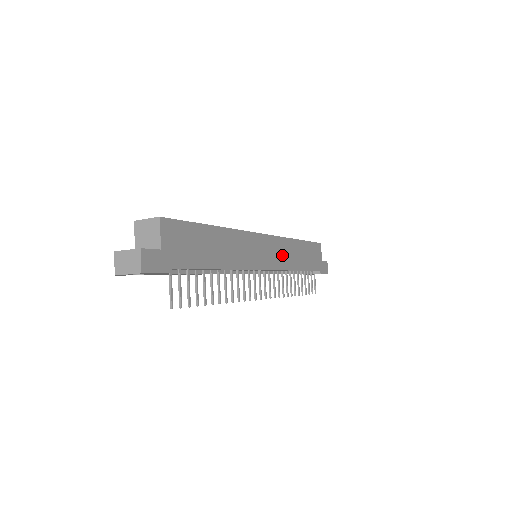
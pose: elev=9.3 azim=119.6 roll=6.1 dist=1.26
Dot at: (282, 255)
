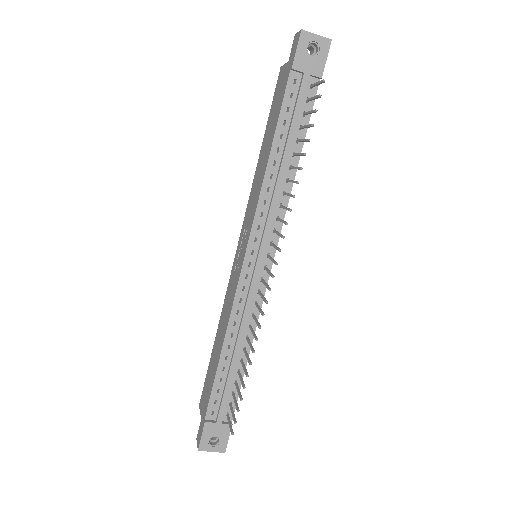
Dot at: occluded
